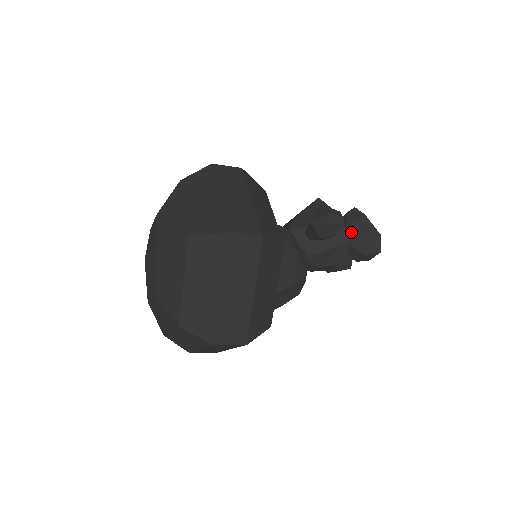
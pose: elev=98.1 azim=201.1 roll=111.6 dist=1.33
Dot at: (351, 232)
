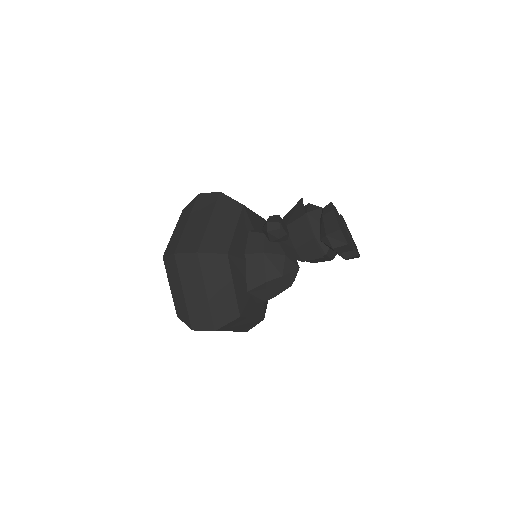
Dot at: (321, 228)
